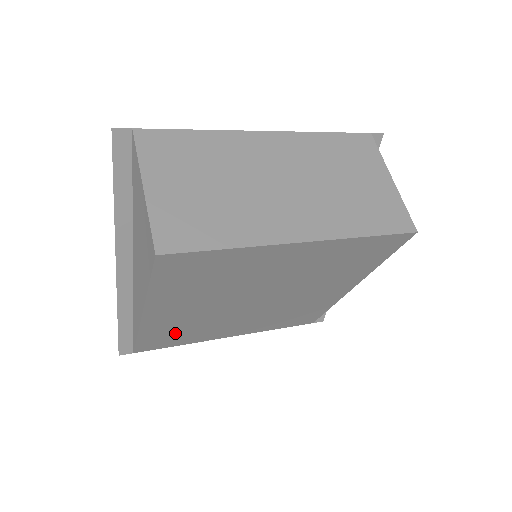
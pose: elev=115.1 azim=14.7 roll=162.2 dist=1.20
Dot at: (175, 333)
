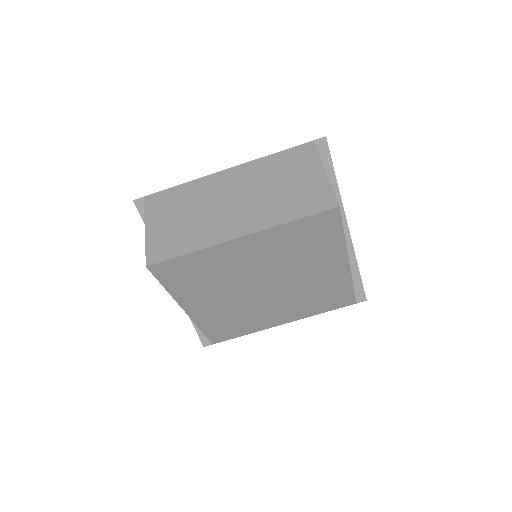
Dot at: (228, 324)
